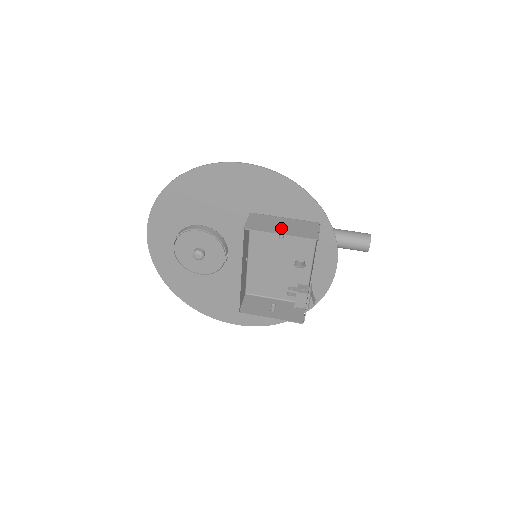
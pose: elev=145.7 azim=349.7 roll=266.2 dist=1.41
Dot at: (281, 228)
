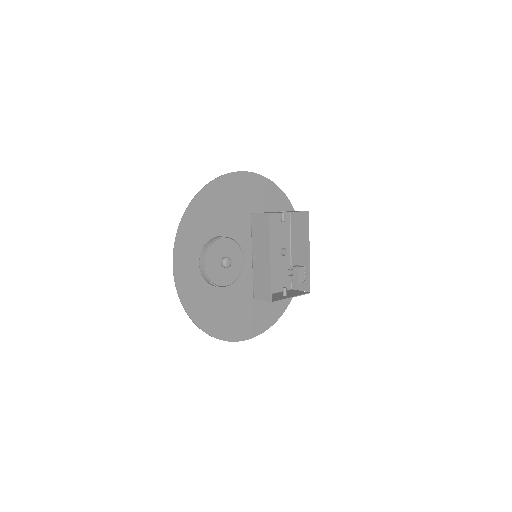
Dot at: (284, 211)
